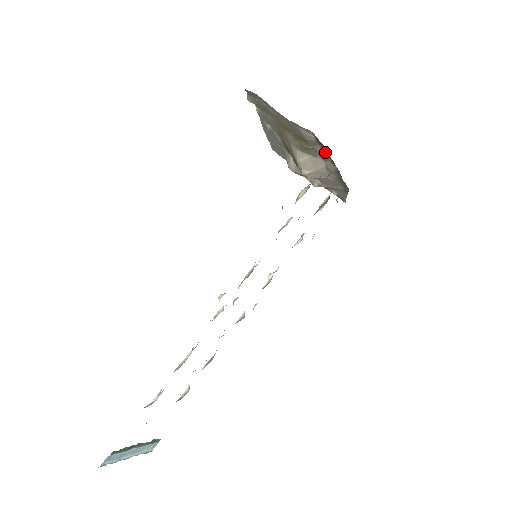
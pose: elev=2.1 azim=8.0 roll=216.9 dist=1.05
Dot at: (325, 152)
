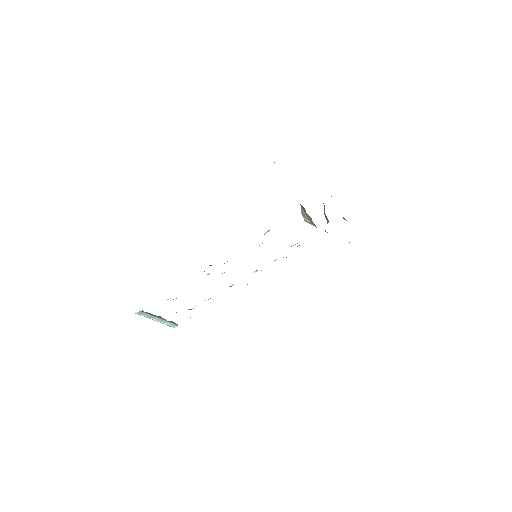
Dot at: occluded
